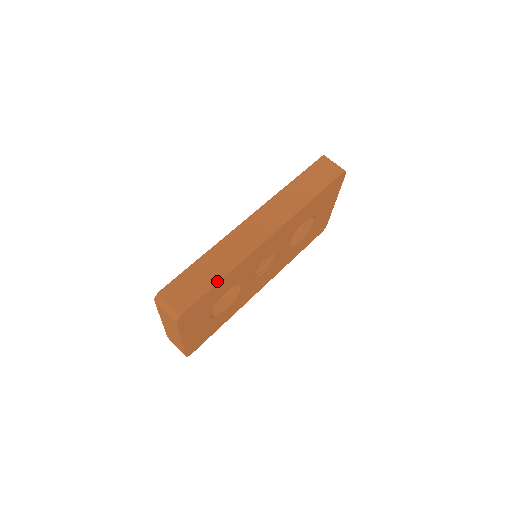
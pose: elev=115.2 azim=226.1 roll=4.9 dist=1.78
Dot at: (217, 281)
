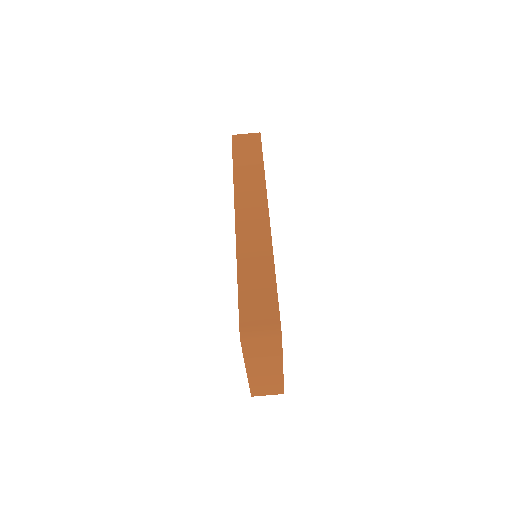
Dot at: (274, 277)
